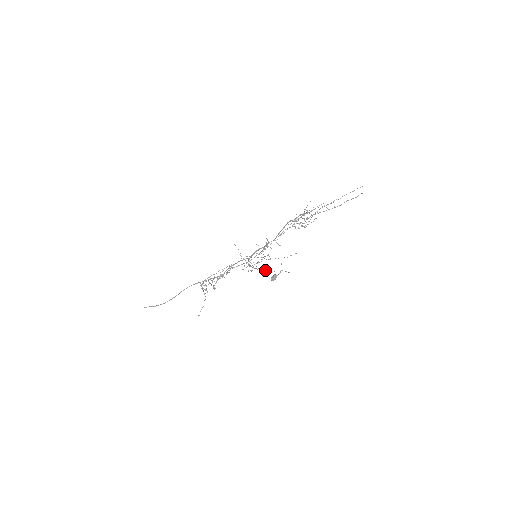
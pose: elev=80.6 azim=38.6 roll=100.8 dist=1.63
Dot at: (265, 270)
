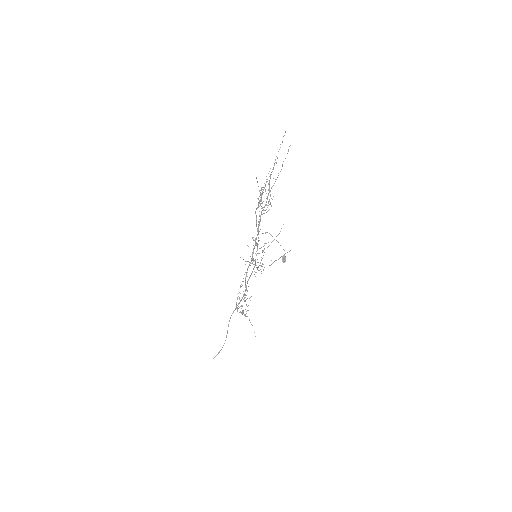
Dot at: occluded
